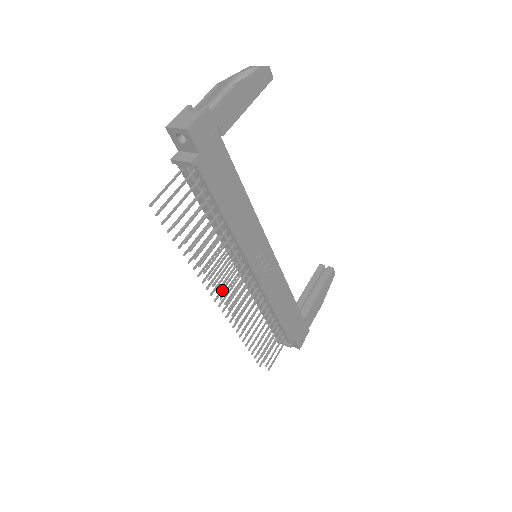
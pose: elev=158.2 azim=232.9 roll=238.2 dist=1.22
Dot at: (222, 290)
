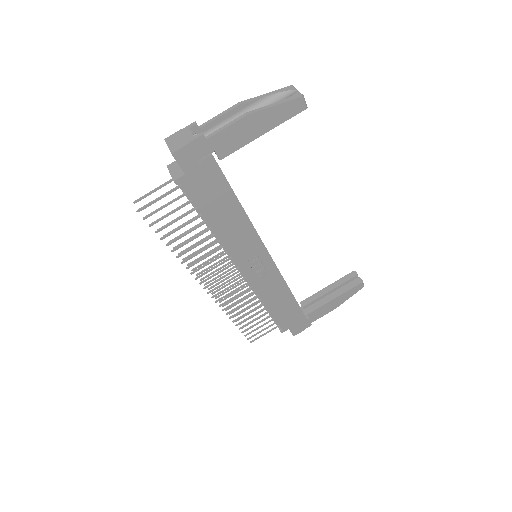
Dot at: (211, 274)
